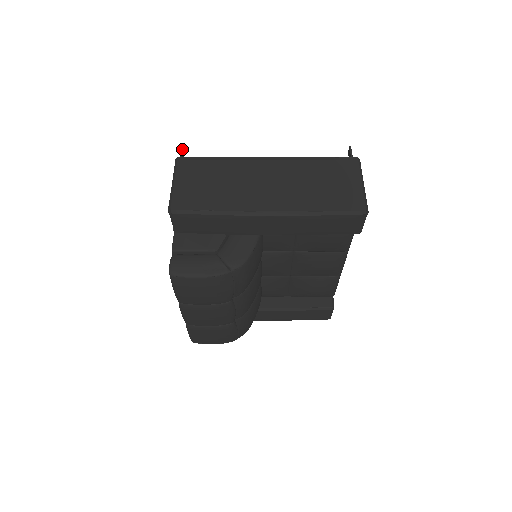
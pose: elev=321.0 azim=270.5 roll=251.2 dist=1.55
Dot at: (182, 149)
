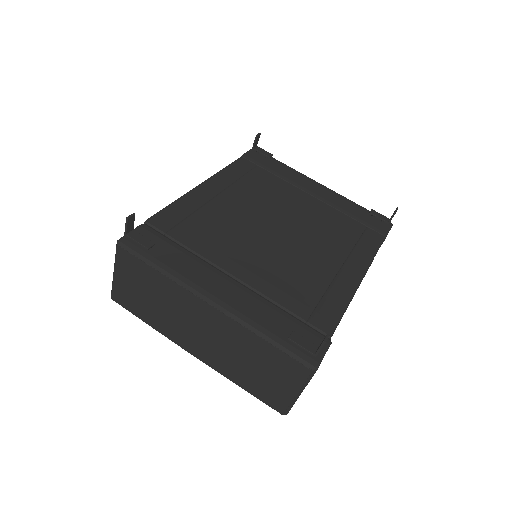
Dot at: (127, 224)
